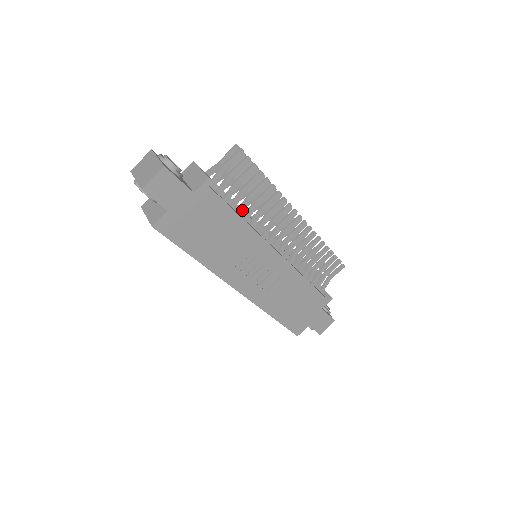
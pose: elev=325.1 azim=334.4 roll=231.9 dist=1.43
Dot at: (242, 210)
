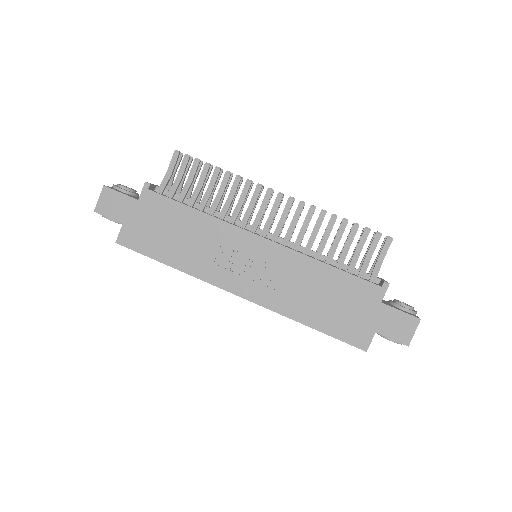
Dot at: (203, 206)
